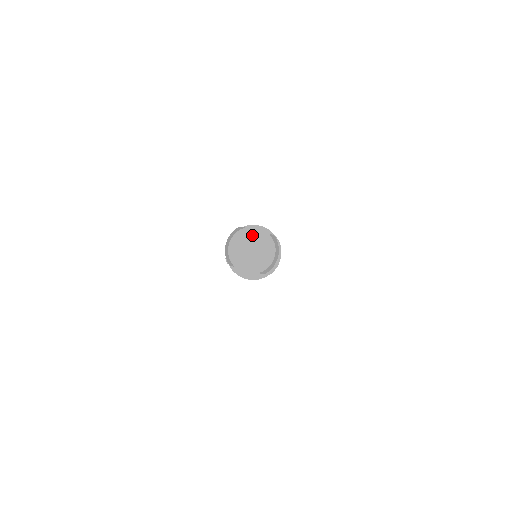
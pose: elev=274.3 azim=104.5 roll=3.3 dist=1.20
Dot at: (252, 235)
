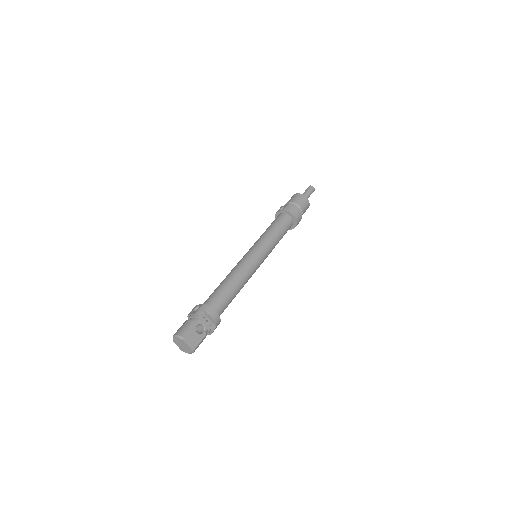
Dot at: (185, 344)
